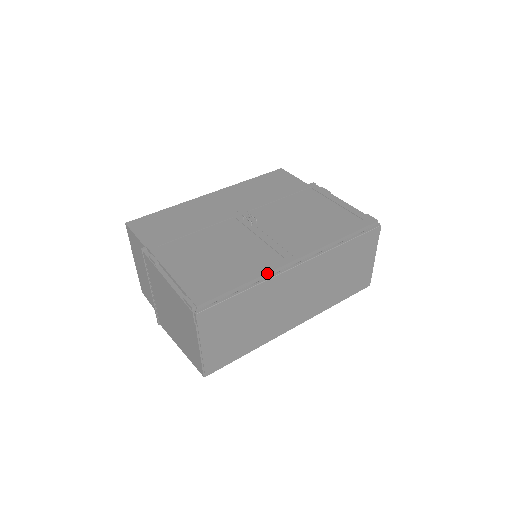
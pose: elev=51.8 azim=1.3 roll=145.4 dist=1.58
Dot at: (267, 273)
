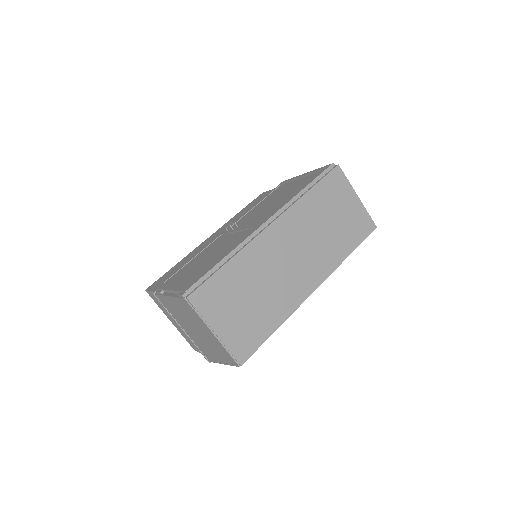
Dot at: (241, 243)
